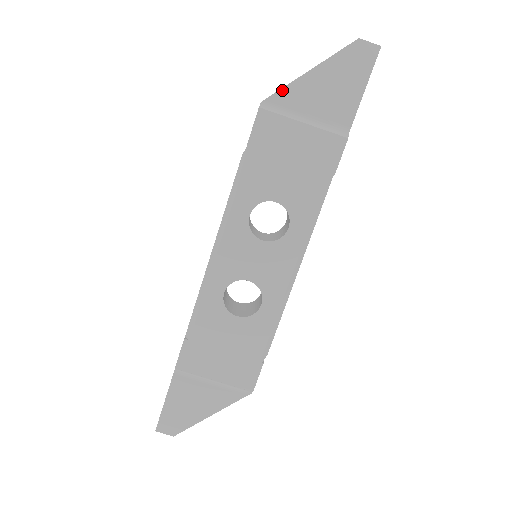
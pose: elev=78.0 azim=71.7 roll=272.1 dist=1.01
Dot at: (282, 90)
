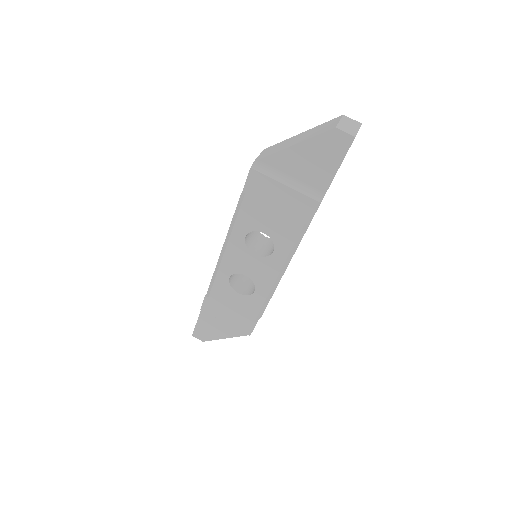
Dot at: (270, 156)
